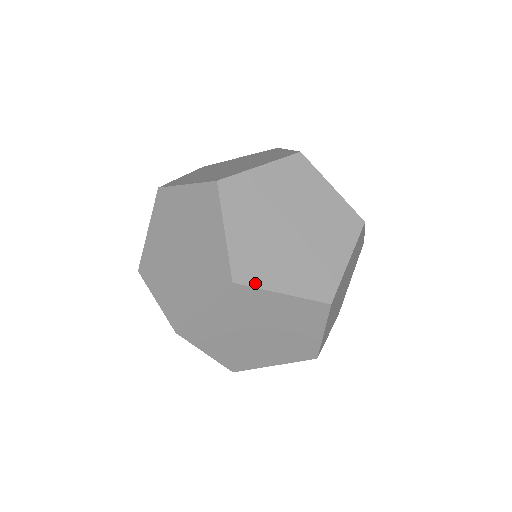
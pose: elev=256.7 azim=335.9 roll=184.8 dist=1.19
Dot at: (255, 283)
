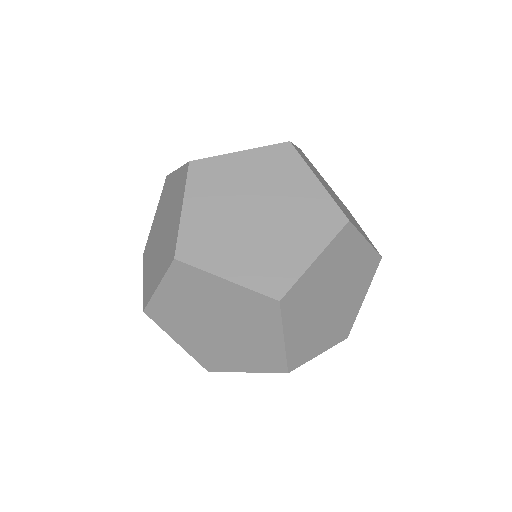
Dot at: (355, 226)
